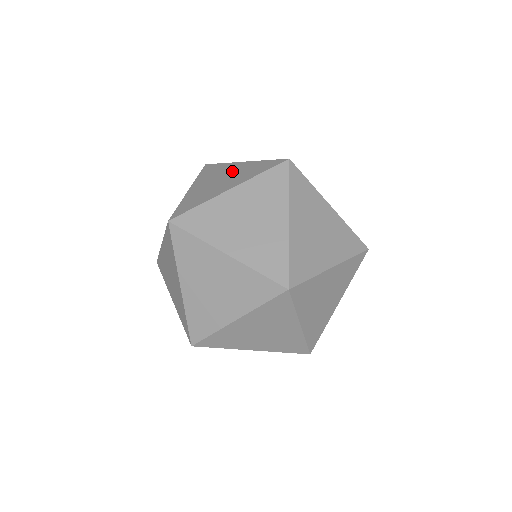
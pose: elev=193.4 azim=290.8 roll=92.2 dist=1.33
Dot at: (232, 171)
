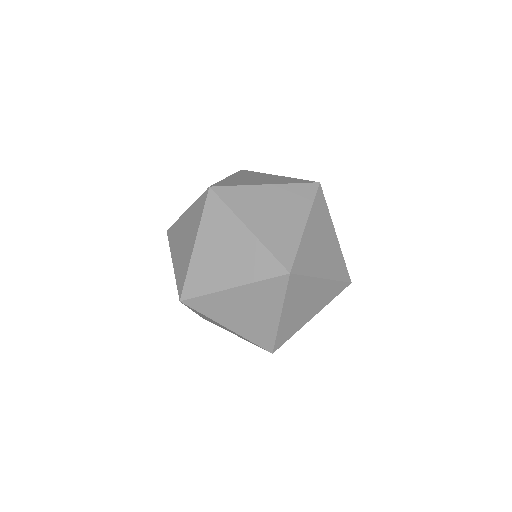
Dot at: (236, 244)
